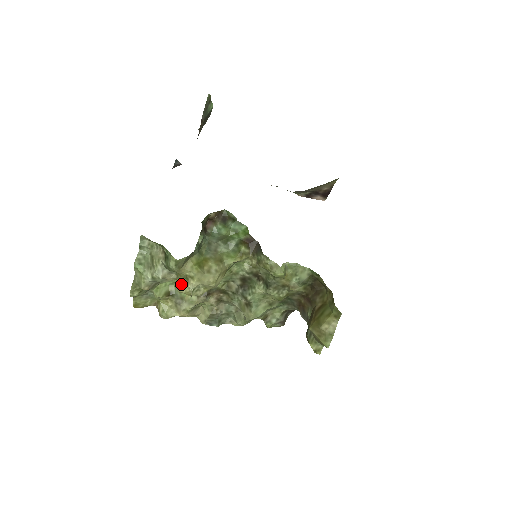
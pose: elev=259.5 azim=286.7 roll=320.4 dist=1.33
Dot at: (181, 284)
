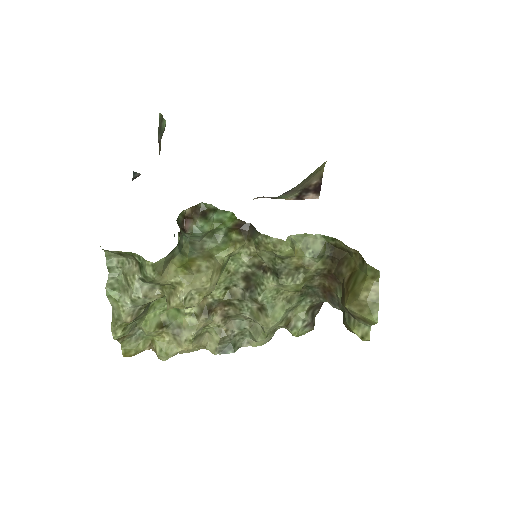
Dot at: (169, 298)
